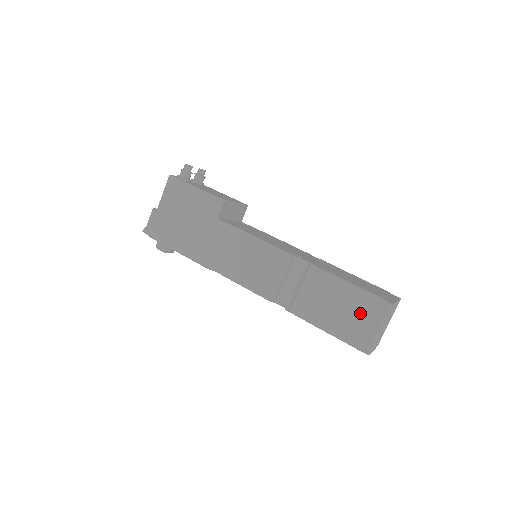
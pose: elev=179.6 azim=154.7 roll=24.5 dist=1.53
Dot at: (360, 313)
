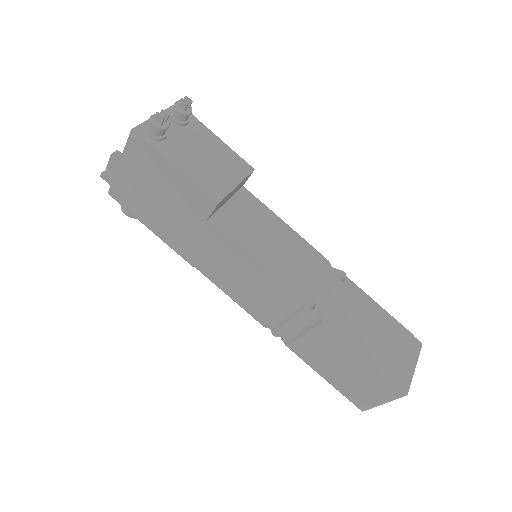
Dot at: (367, 385)
